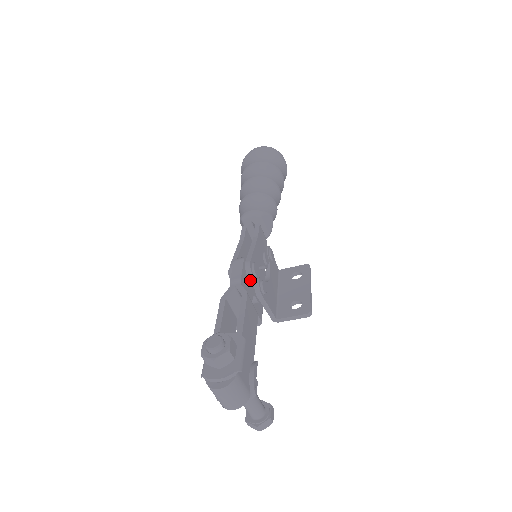
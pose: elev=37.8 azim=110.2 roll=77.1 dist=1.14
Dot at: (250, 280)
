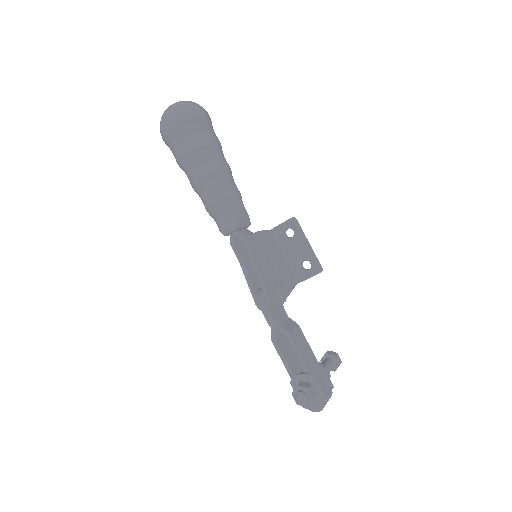
Dot at: (276, 303)
